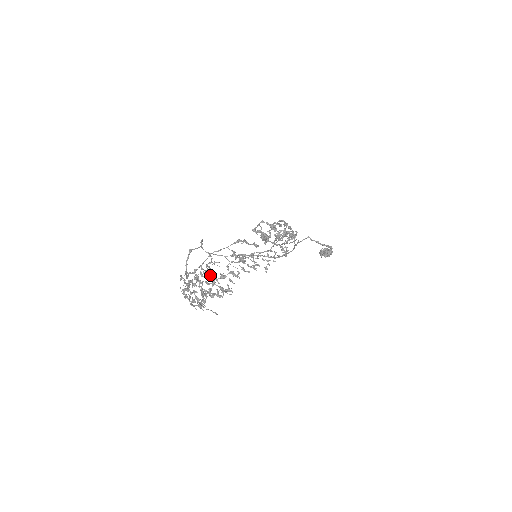
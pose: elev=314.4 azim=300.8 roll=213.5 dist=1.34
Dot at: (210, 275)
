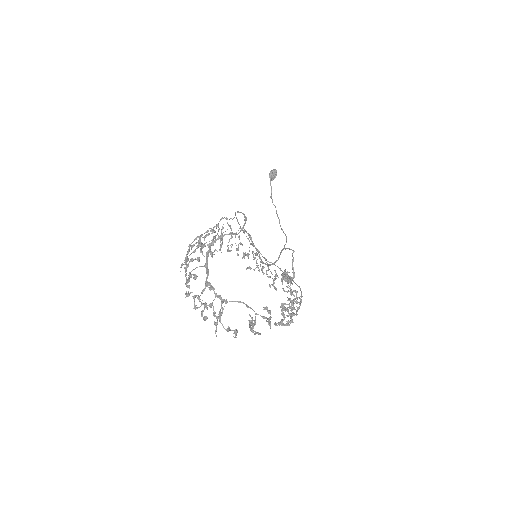
Dot at: occluded
